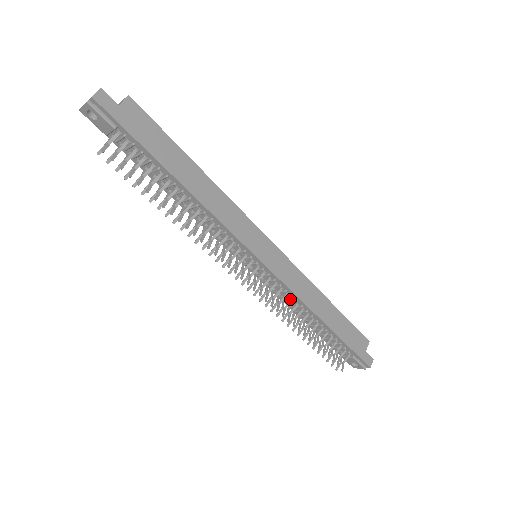
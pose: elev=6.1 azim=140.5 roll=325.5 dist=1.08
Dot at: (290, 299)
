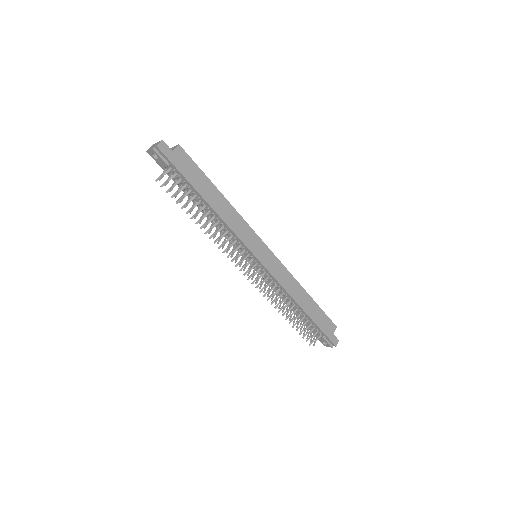
Dot at: (278, 289)
